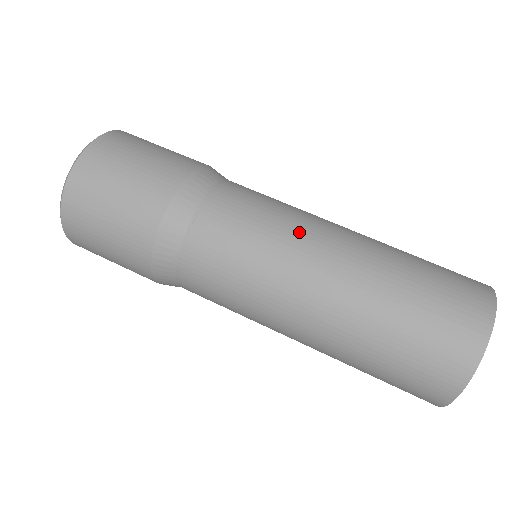
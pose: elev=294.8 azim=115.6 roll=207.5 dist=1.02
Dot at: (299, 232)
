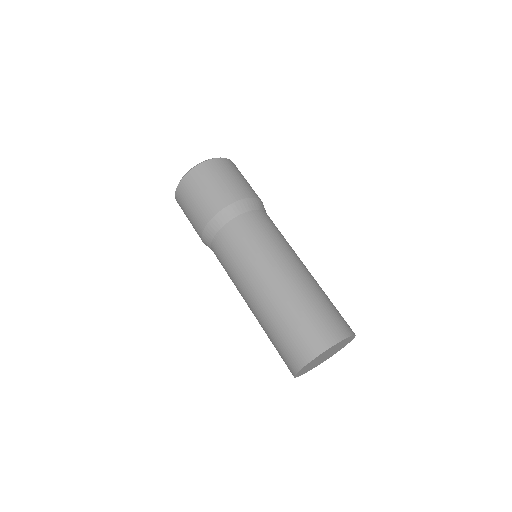
Dot at: (277, 252)
